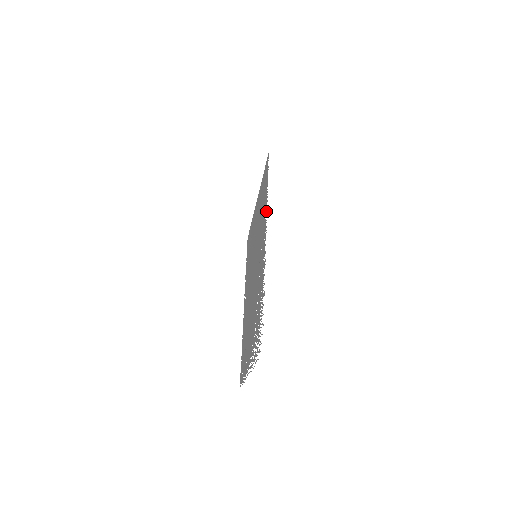
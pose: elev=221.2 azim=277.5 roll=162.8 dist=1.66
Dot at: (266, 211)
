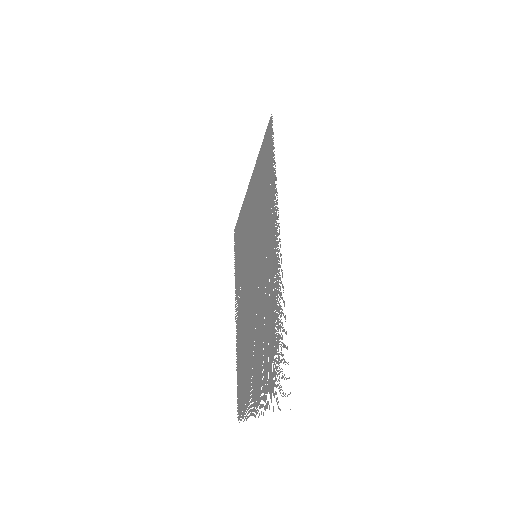
Dot at: occluded
